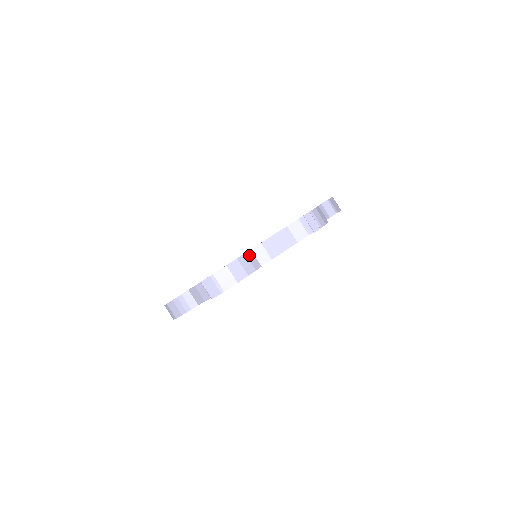
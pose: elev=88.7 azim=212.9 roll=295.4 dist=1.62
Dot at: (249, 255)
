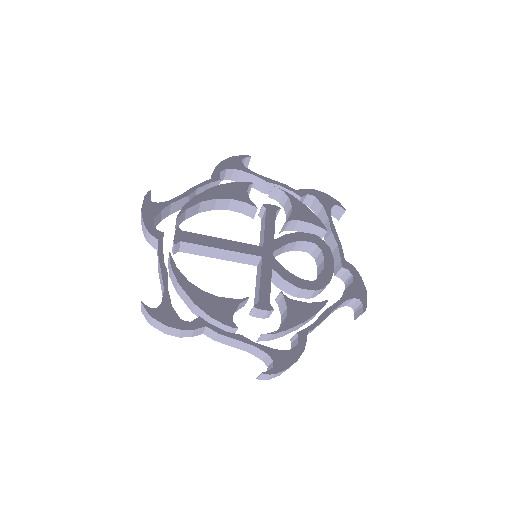
Dot at: (198, 330)
